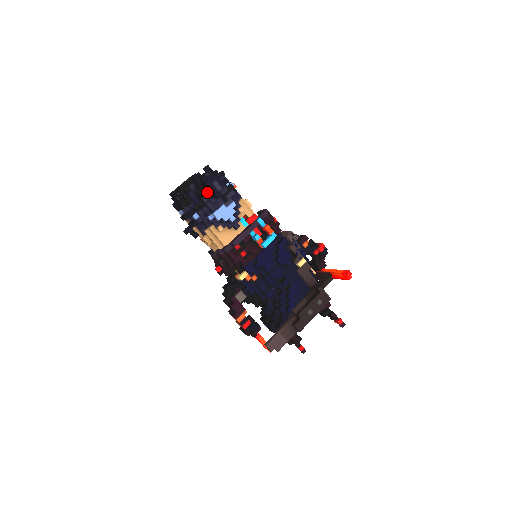
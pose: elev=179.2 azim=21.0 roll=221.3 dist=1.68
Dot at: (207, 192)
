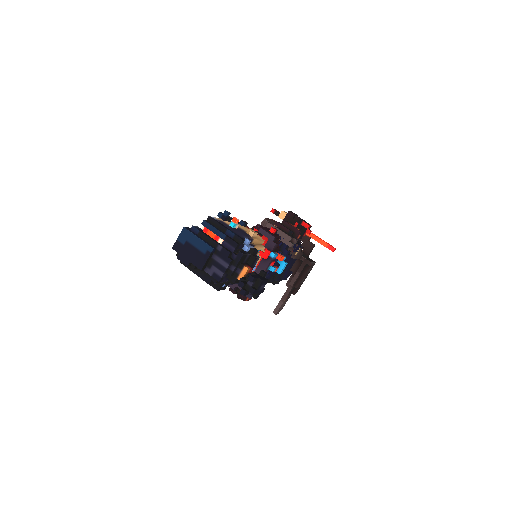
Dot at: occluded
